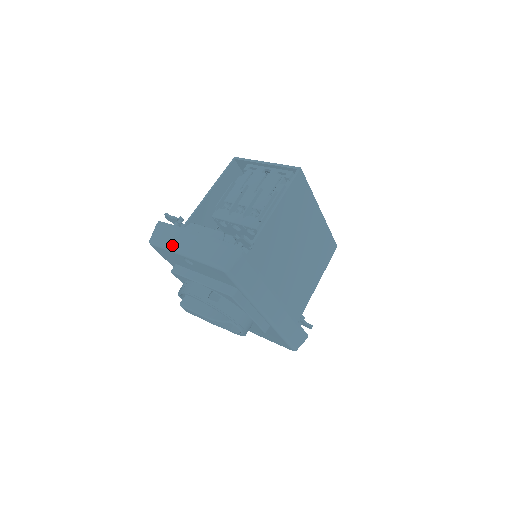
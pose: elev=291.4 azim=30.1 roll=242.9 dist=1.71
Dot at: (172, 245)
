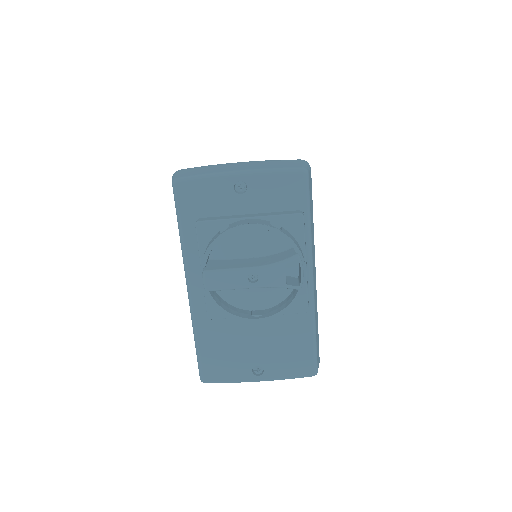
Dot at: (218, 171)
